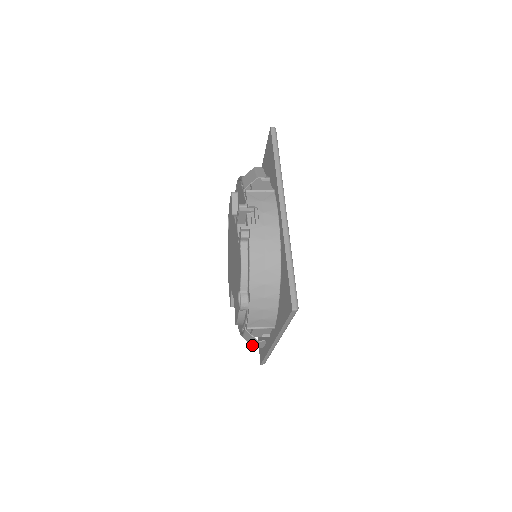
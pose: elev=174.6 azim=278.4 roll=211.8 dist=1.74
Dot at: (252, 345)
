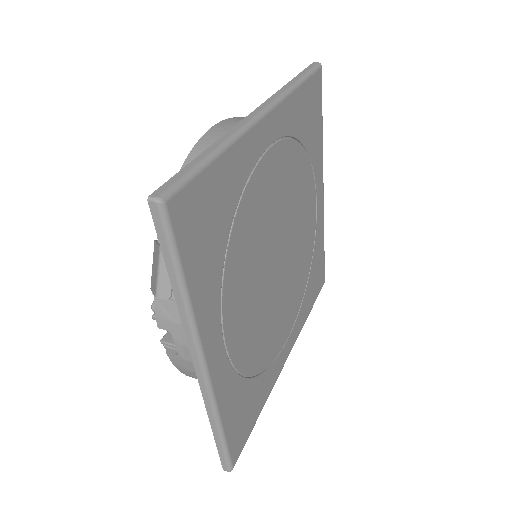
Dot at: occluded
